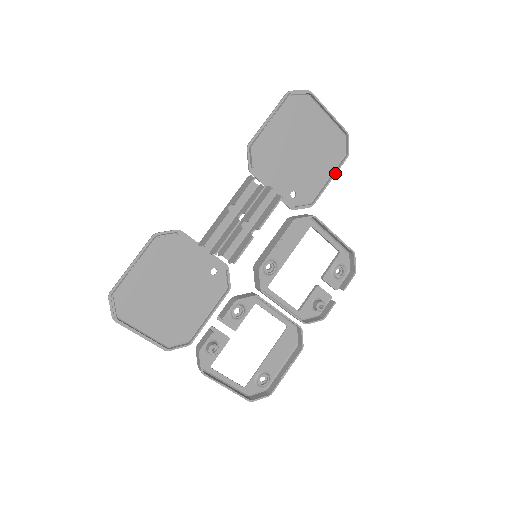
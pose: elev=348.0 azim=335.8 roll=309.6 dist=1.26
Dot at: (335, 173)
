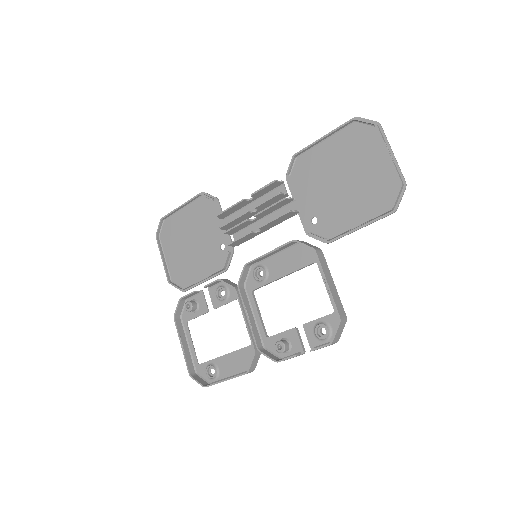
Dot at: (365, 221)
